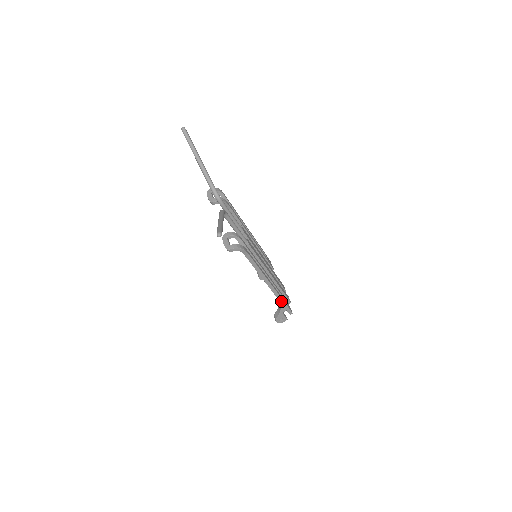
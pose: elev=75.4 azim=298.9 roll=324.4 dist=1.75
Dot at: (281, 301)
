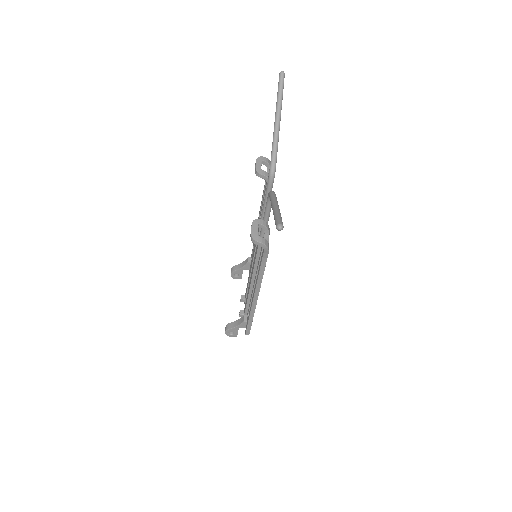
Dot at: (250, 318)
